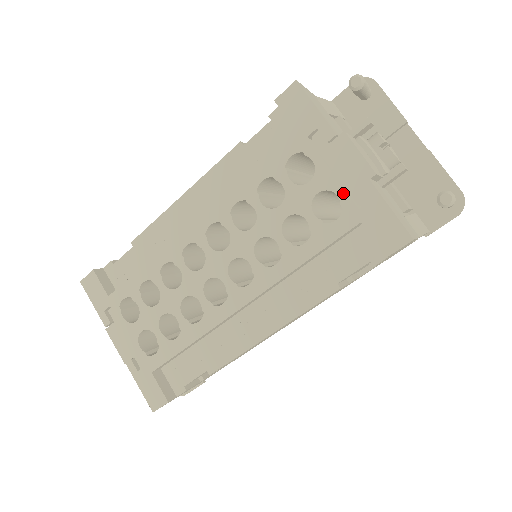
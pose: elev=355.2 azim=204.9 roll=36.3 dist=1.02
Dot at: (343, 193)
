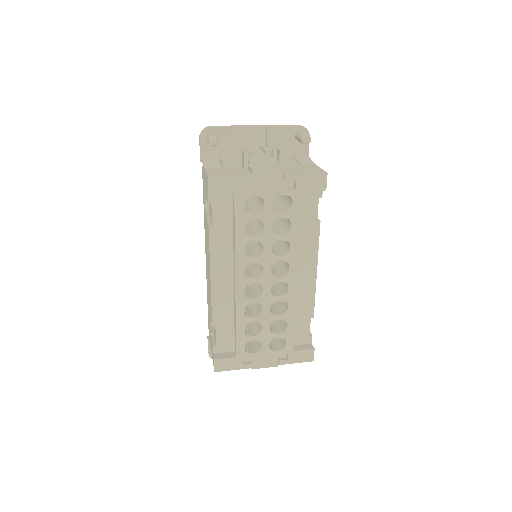
Dot at: (282, 191)
